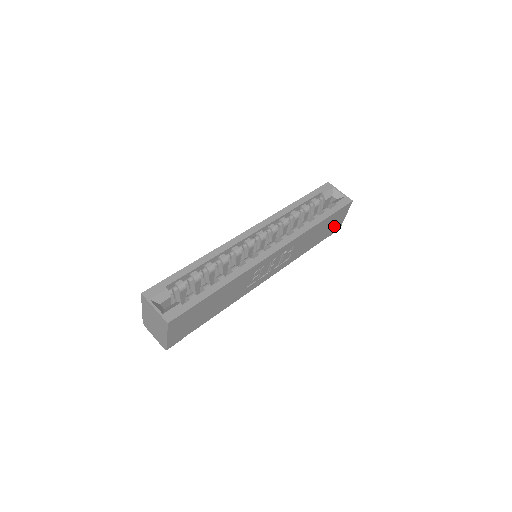
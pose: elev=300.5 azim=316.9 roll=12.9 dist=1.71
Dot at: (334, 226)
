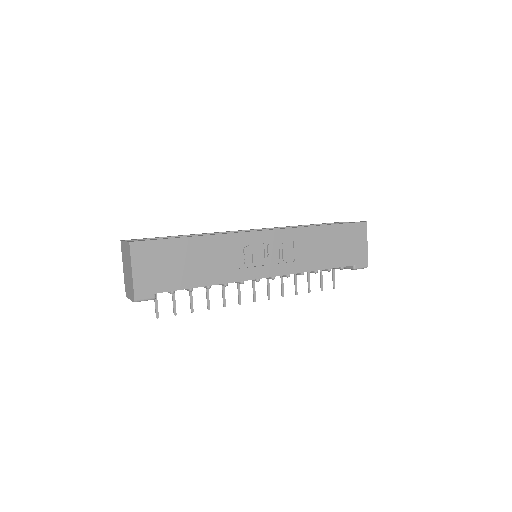
Dot at: (354, 251)
